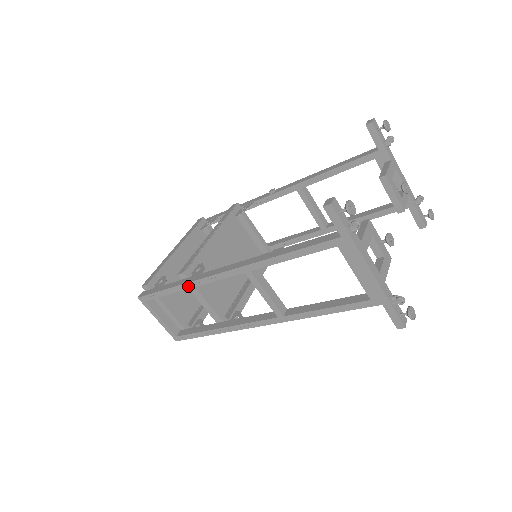
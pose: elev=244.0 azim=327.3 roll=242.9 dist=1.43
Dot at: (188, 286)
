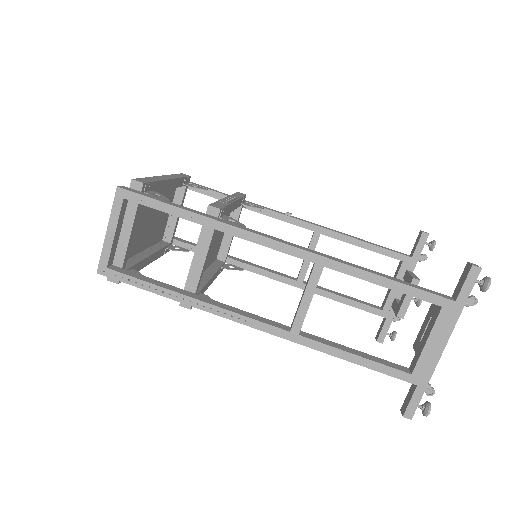
Dot at: occluded
